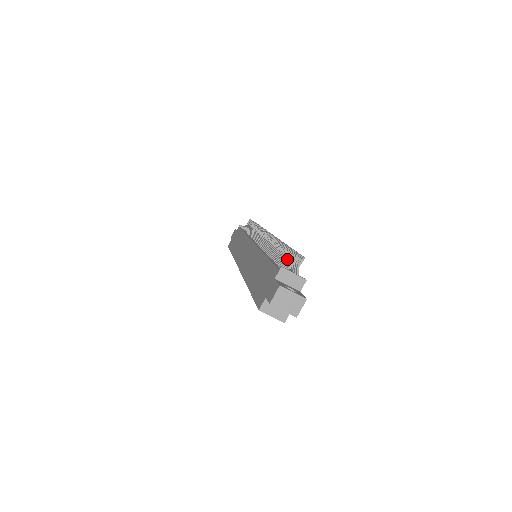
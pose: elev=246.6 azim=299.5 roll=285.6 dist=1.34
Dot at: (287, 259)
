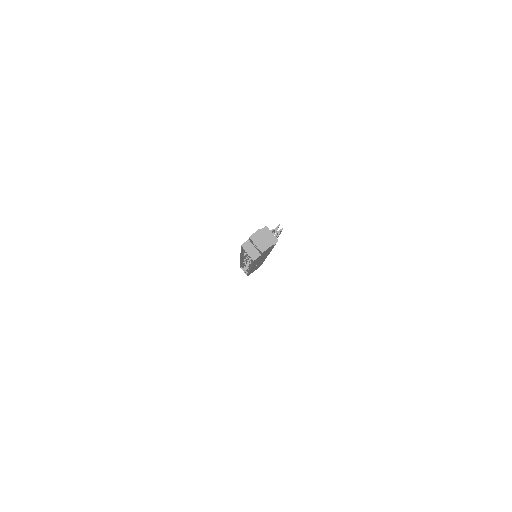
Dot at: occluded
